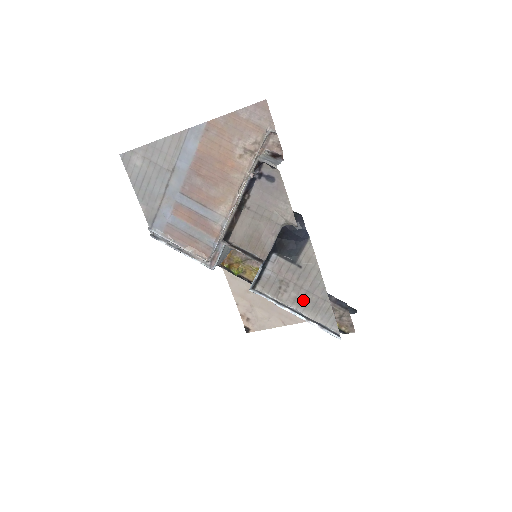
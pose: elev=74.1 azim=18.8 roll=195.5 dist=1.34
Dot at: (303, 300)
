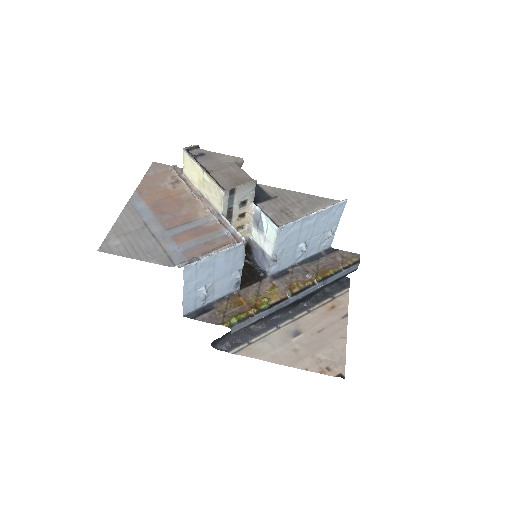
Dot at: (304, 207)
